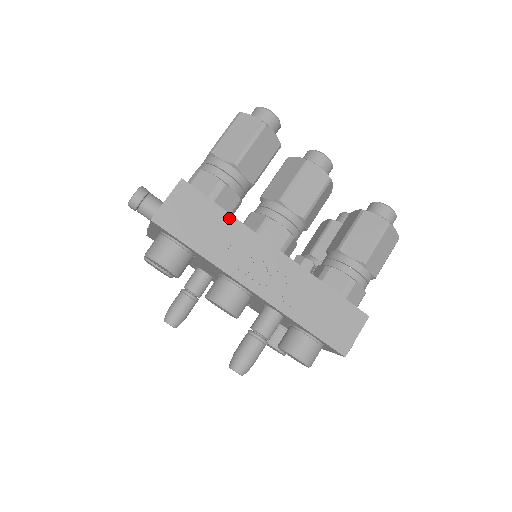
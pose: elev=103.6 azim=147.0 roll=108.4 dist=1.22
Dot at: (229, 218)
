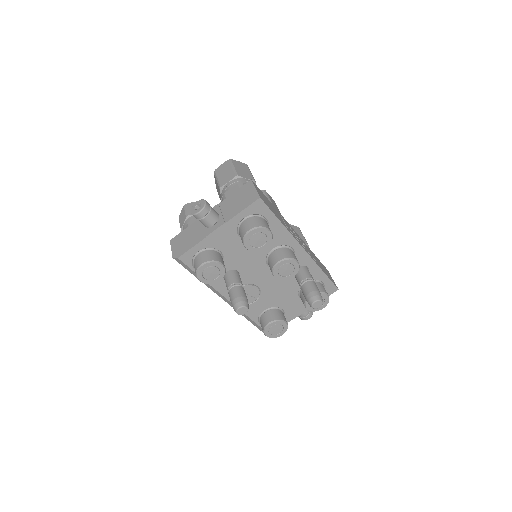
Dot at: (274, 207)
